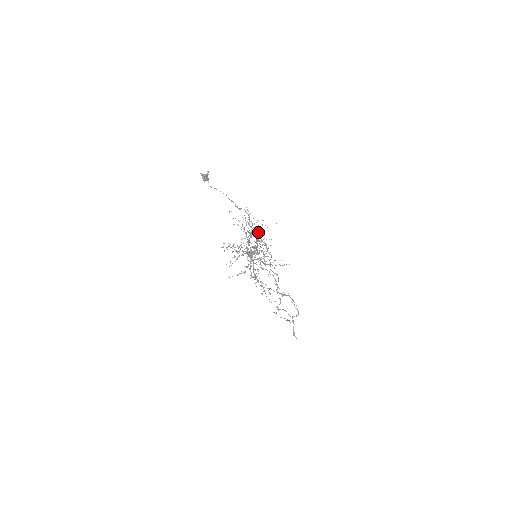
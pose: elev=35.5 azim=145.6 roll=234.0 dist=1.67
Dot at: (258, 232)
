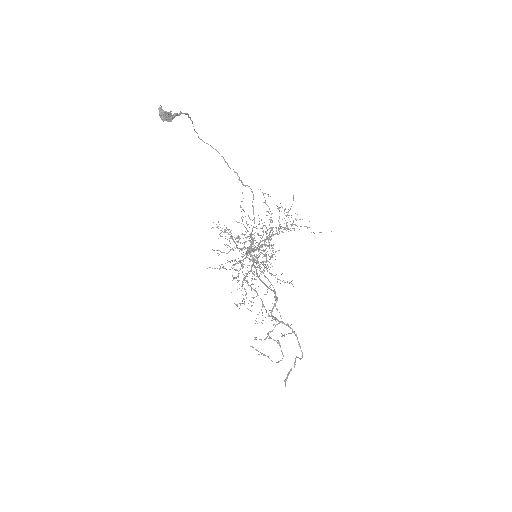
Dot at: (259, 224)
